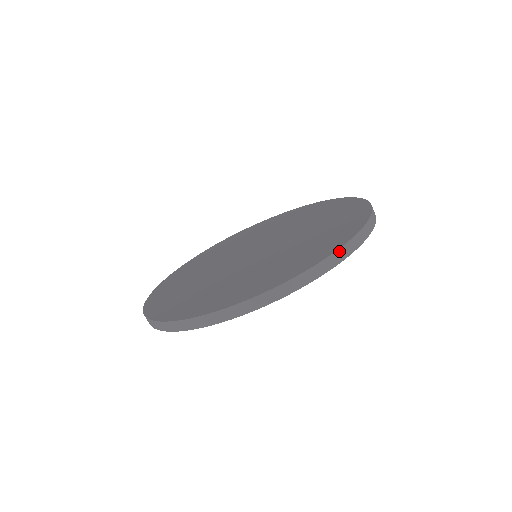
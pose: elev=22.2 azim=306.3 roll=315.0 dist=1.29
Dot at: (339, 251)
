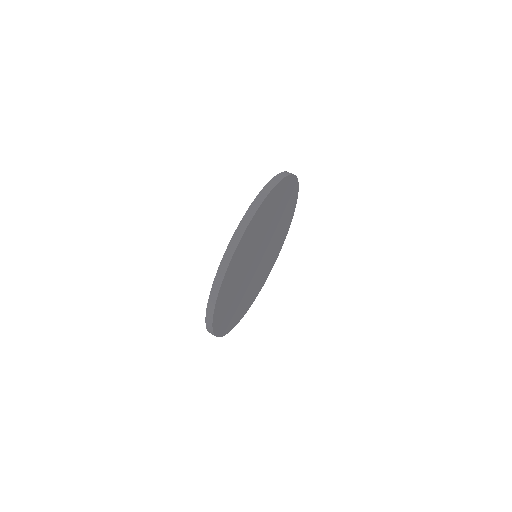
Dot at: (263, 190)
